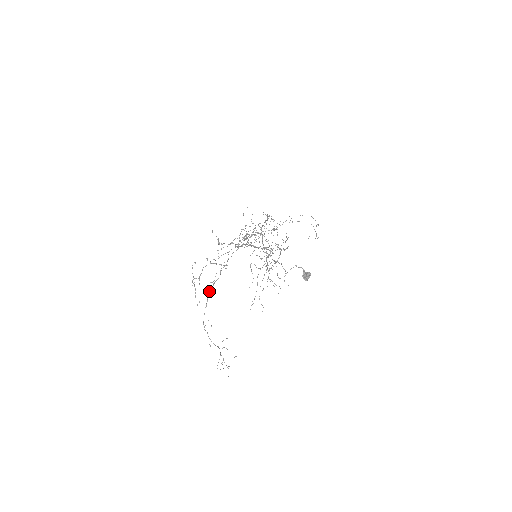
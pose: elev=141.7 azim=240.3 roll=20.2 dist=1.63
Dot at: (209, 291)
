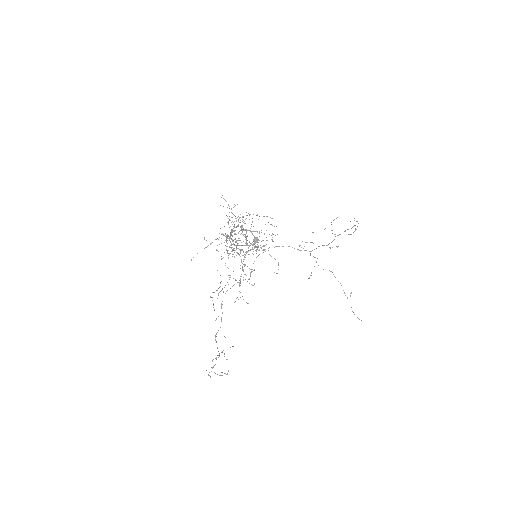
Dot at: occluded
